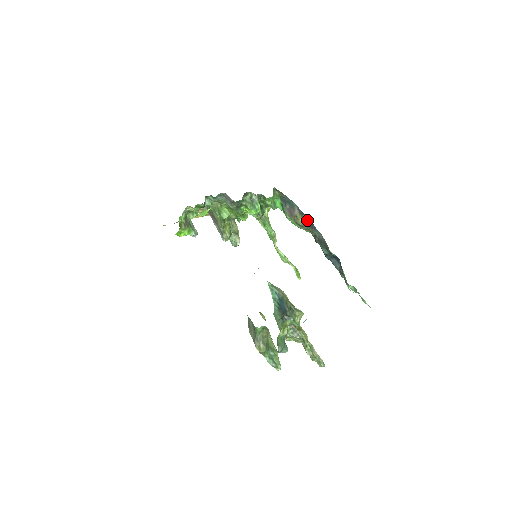
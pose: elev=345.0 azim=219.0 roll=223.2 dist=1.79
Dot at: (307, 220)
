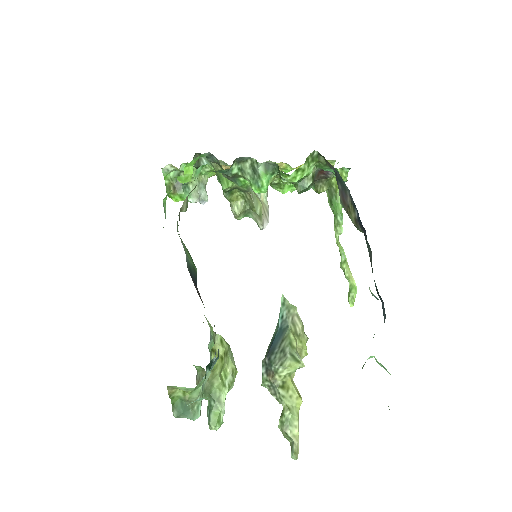
Dot at: (359, 219)
